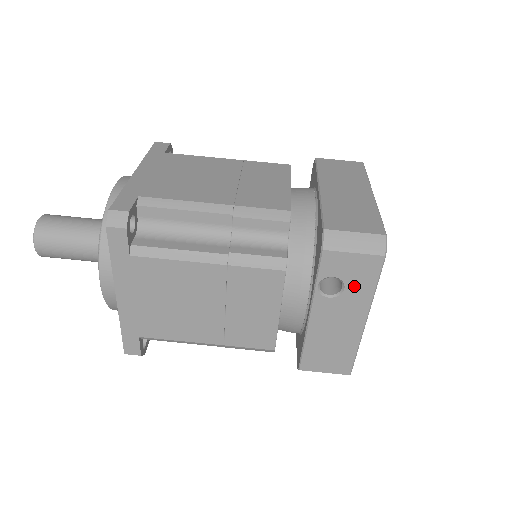
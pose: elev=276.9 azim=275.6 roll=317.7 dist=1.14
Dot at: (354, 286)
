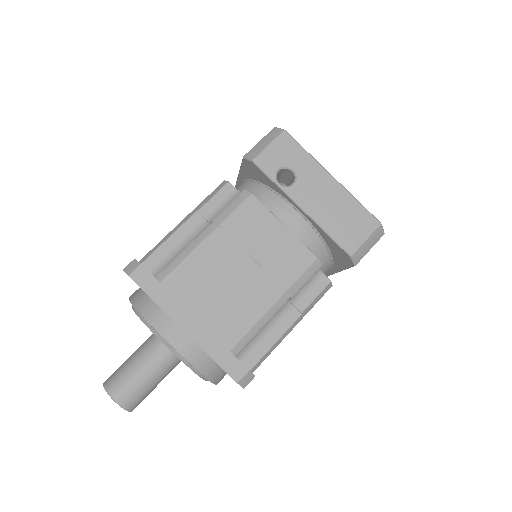
Dot at: (295, 163)
